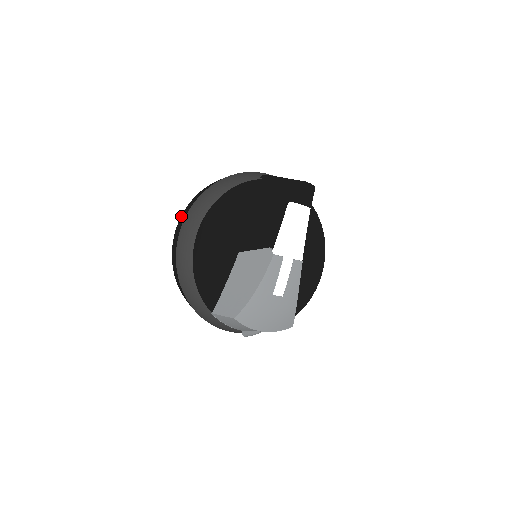
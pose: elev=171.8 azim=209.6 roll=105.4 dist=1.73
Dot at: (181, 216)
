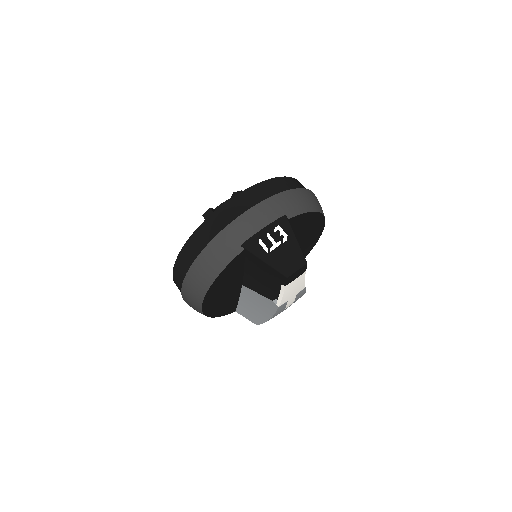
Dot at: (173, 274)
